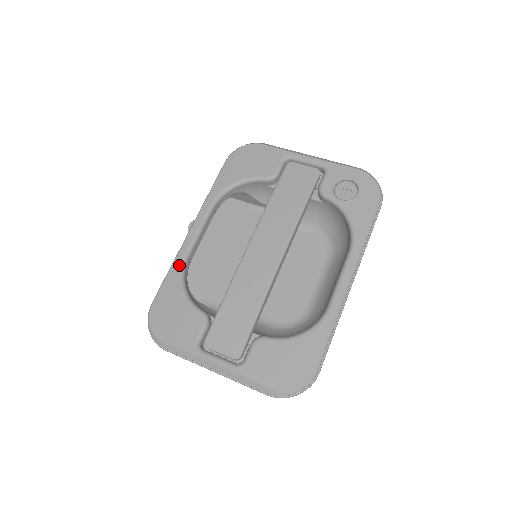
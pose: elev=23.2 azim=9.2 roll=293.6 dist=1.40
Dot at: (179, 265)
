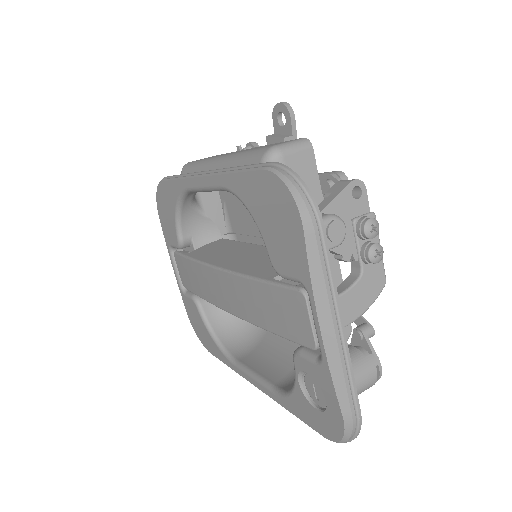
Dot at: (181, 189)
